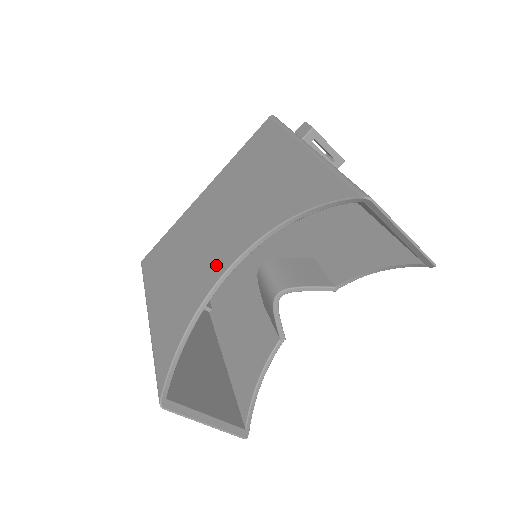
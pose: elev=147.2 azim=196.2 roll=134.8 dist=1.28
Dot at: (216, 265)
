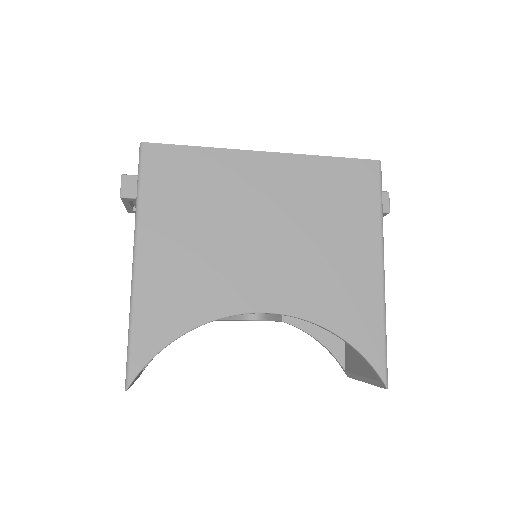
Dot at: (245, 292)
